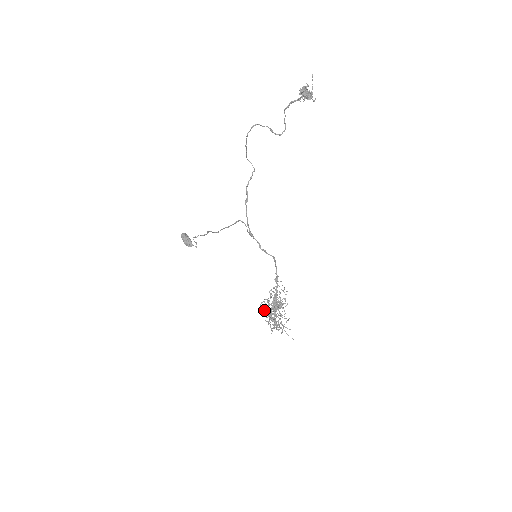
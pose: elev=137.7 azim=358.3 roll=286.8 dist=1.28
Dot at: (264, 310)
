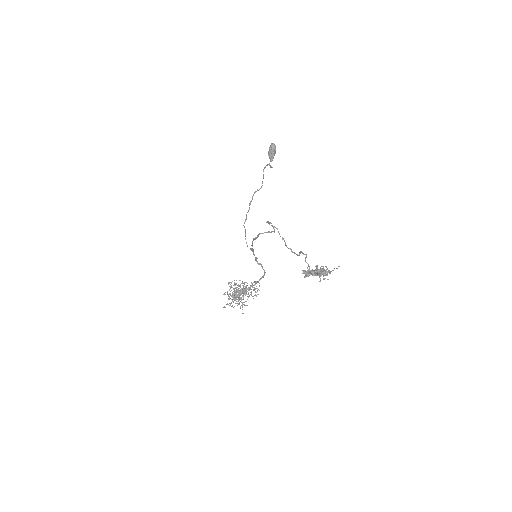
Dot at: (231, 287)
